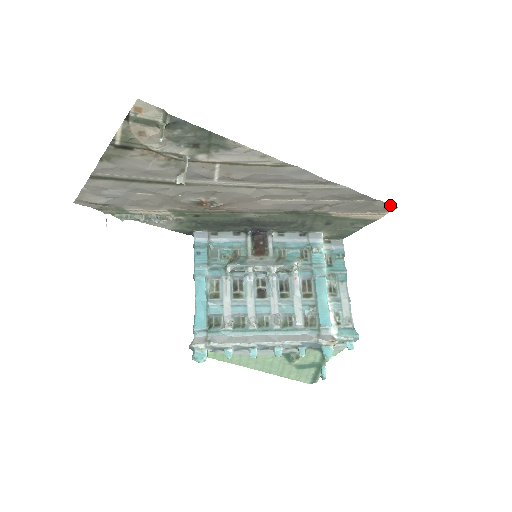
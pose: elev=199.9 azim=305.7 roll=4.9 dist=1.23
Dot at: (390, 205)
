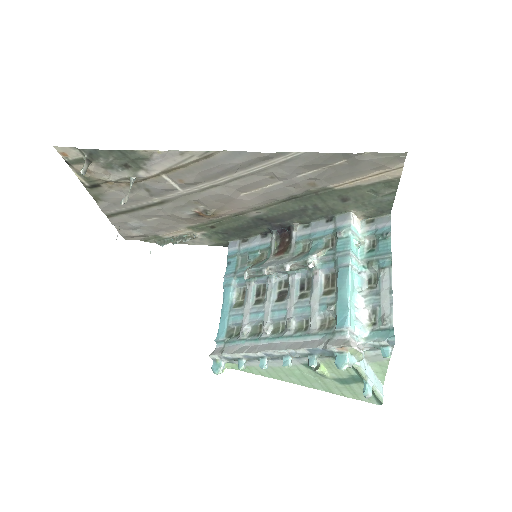
Dot at: (390, 153)
